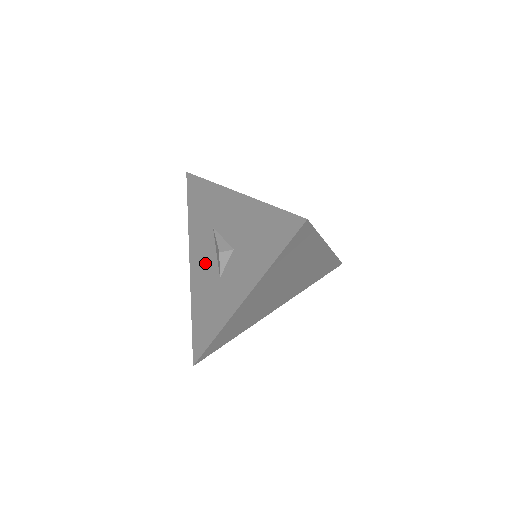
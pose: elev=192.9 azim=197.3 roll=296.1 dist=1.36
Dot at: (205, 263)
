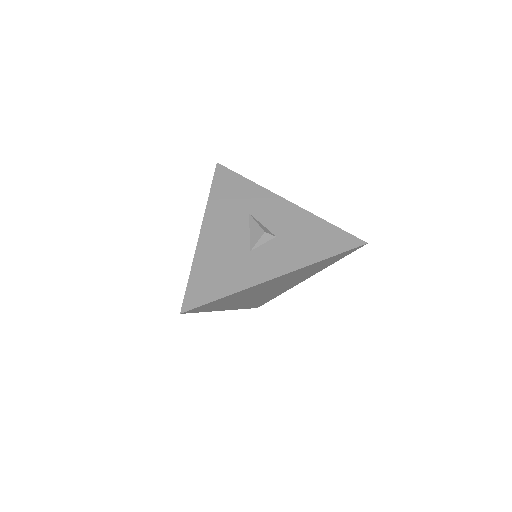
Dot at: (229, 234)
